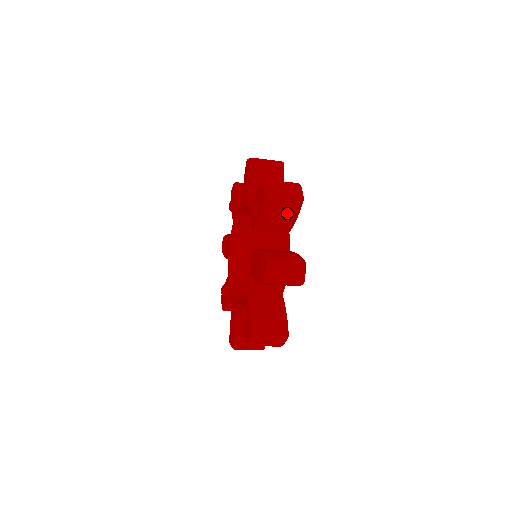
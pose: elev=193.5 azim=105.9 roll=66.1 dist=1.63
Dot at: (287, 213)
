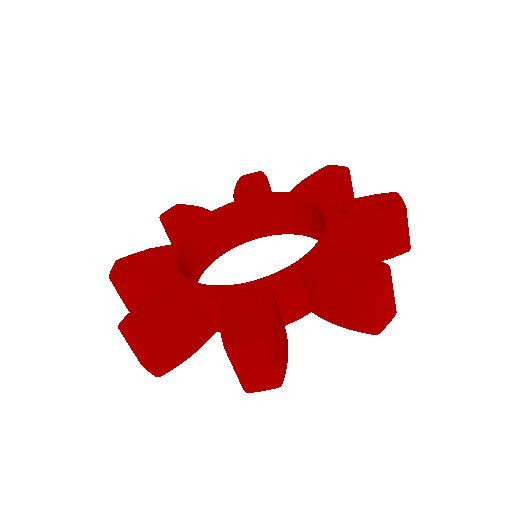
Dot at: (385, 246)
